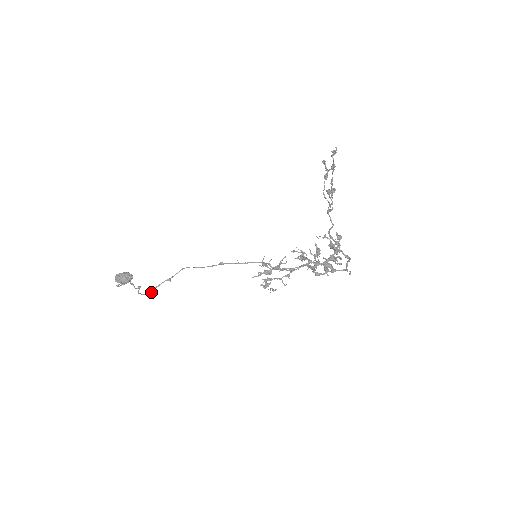
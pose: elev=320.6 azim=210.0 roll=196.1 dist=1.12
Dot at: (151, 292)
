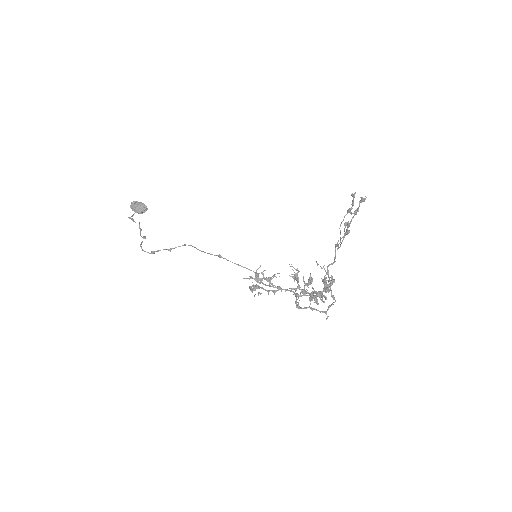
Dot at: (151, 253)
